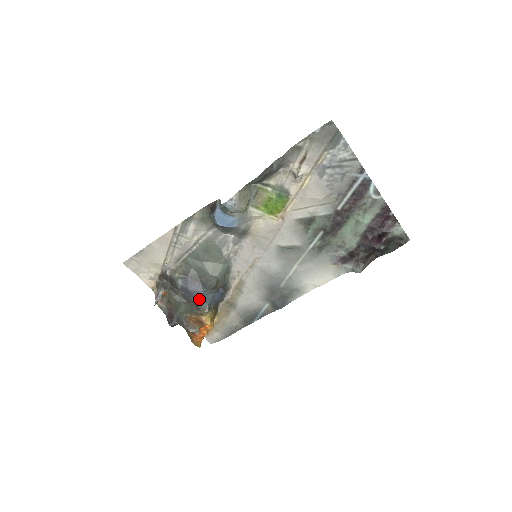
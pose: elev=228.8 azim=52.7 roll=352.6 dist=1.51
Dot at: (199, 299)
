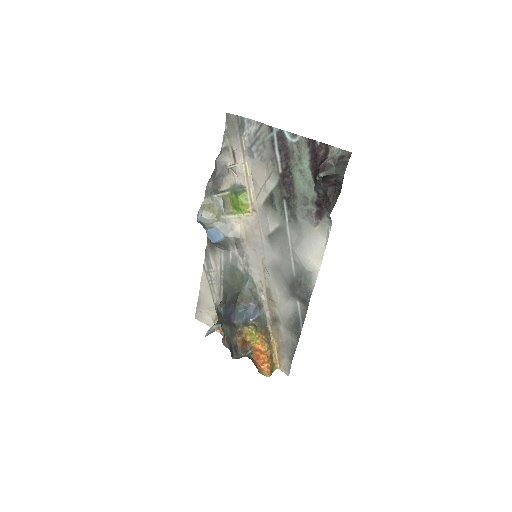
Dot at: (234, 318)
